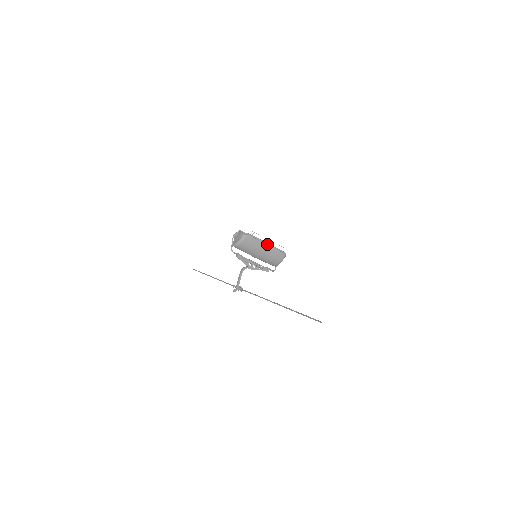
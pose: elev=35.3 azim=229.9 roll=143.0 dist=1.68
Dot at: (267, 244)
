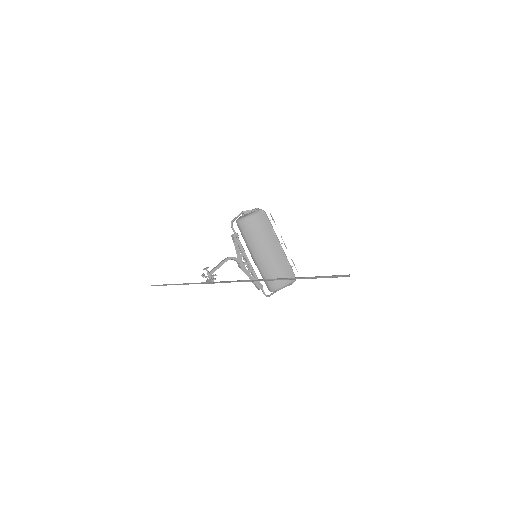
Dot at: (280, 245)
